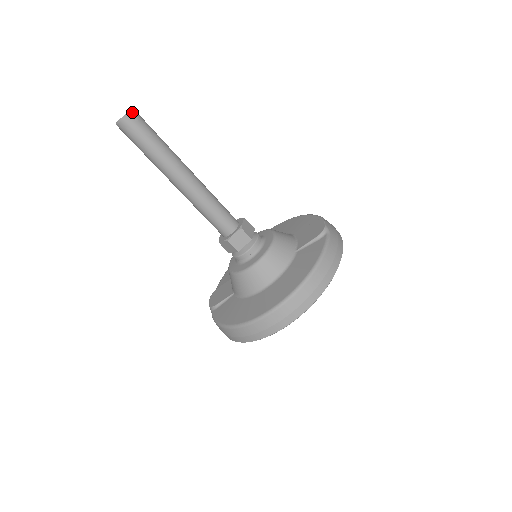
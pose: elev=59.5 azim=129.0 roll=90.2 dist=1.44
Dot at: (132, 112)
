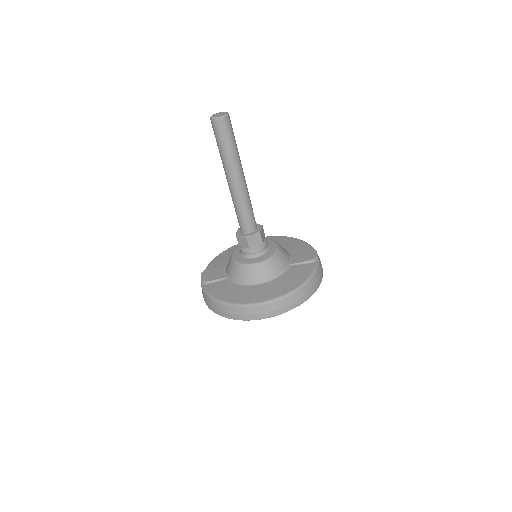
Dot at: (228, 116)
